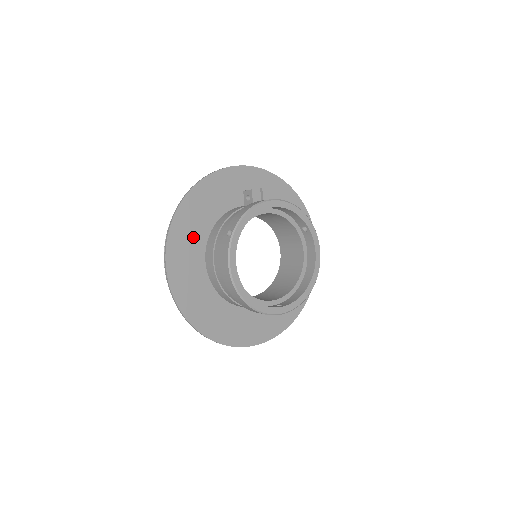
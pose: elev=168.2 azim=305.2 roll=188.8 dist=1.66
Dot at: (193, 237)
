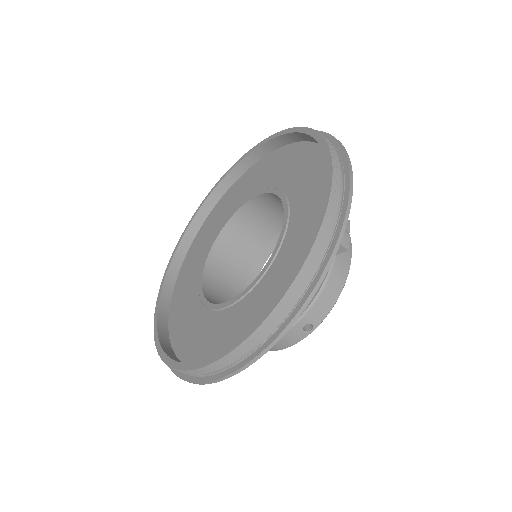
Dot at: (252, 324)
